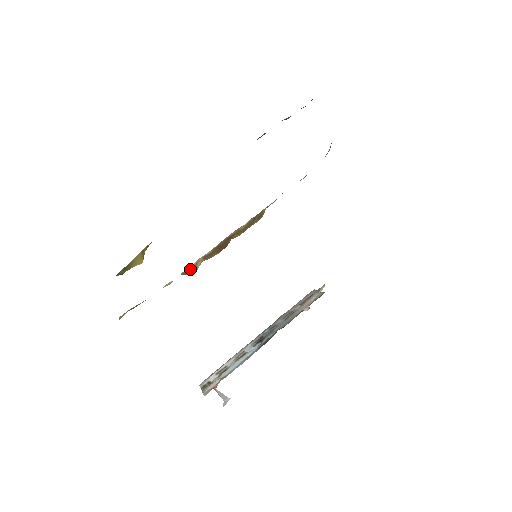
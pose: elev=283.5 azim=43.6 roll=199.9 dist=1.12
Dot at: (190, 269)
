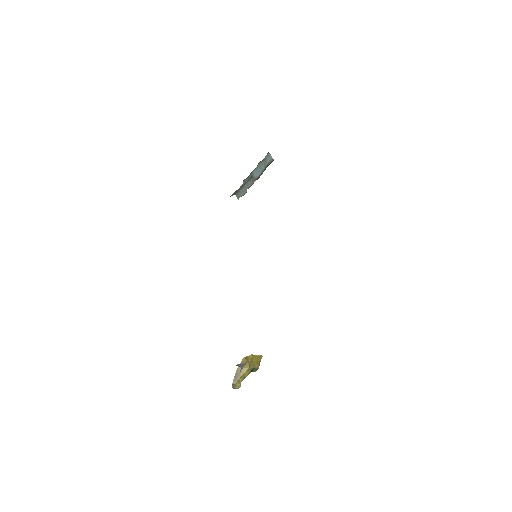
Dot at: occluded
